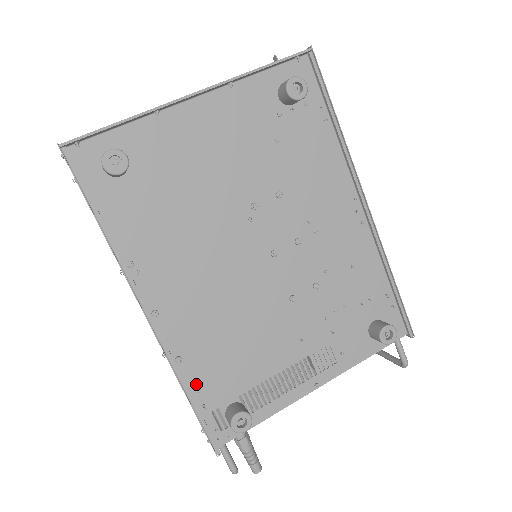
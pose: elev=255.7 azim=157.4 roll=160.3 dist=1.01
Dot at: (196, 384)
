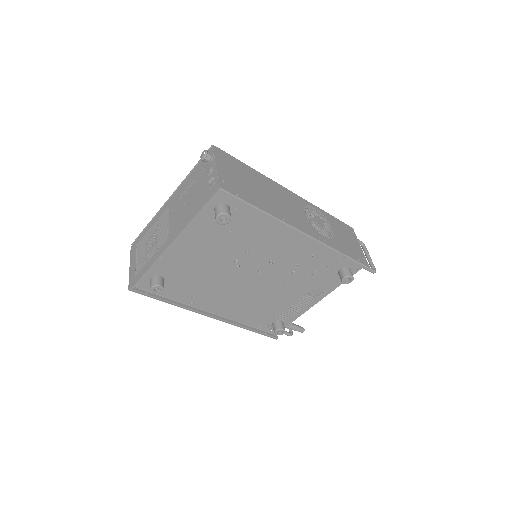
Dot at: (252, 322)
